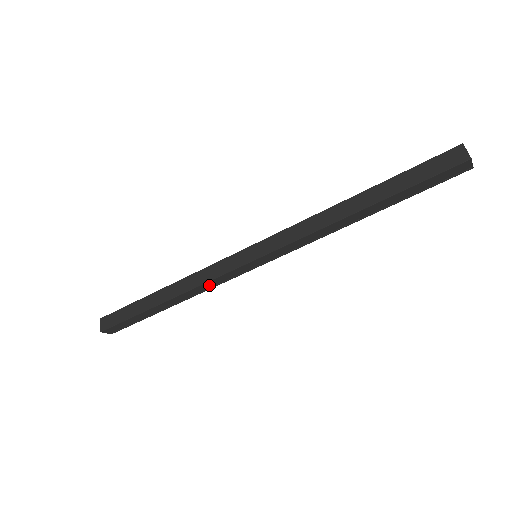
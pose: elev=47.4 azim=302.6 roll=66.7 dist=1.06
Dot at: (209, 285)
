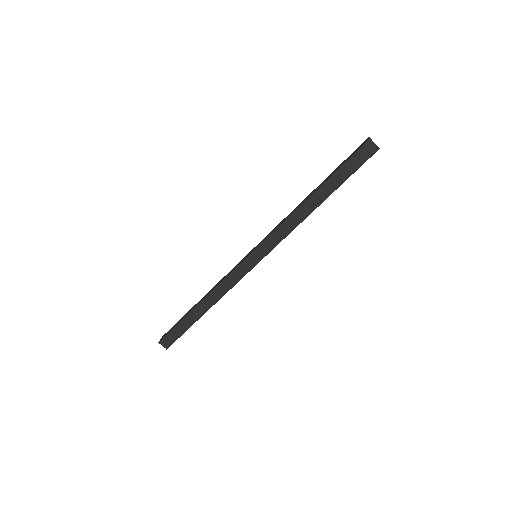
Dot at: (226, 285)
